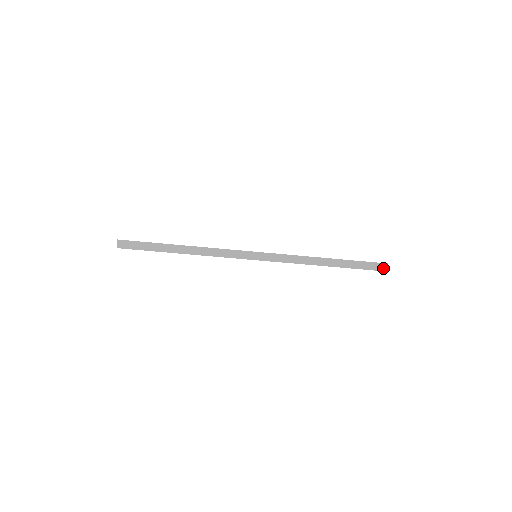
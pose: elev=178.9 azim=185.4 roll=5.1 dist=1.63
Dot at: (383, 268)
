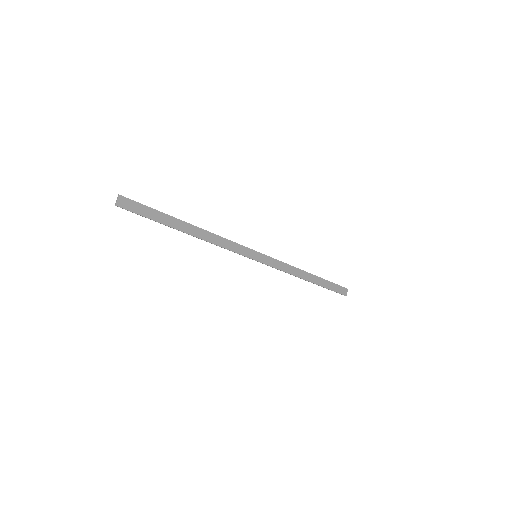
Dot at: (345, 292)
